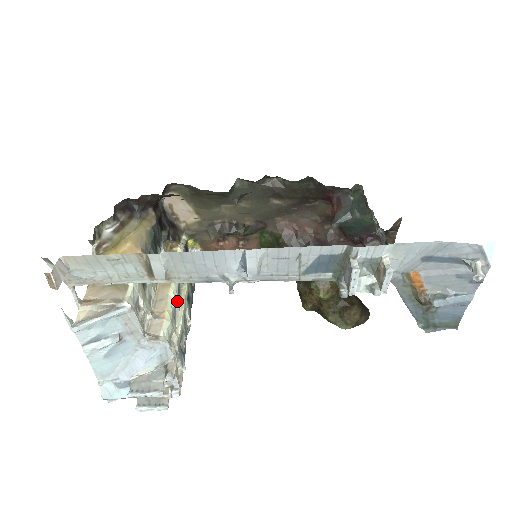
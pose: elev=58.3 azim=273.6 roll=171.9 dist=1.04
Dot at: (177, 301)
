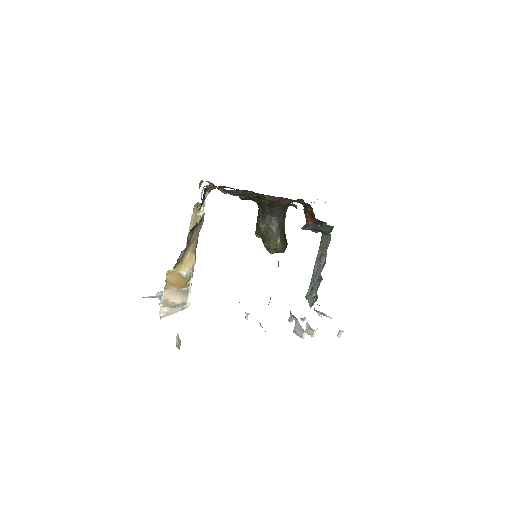
Dot at: occluded
